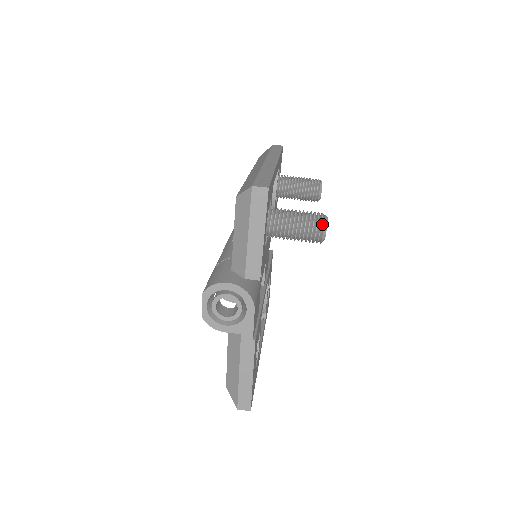
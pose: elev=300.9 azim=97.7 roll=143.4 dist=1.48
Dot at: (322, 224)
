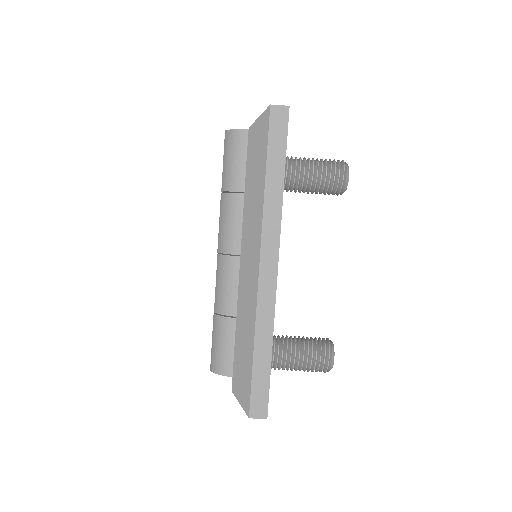
Dot at: (327, 370)
